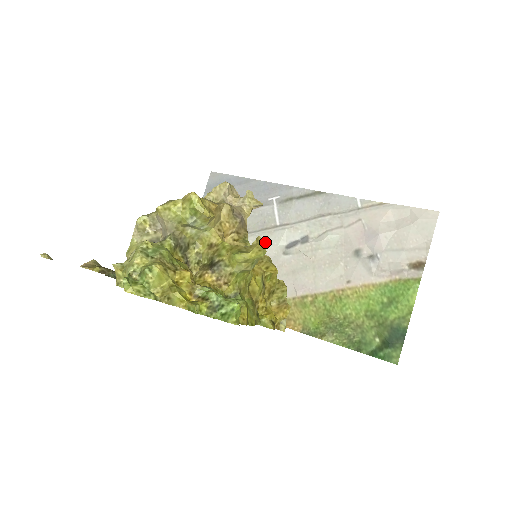
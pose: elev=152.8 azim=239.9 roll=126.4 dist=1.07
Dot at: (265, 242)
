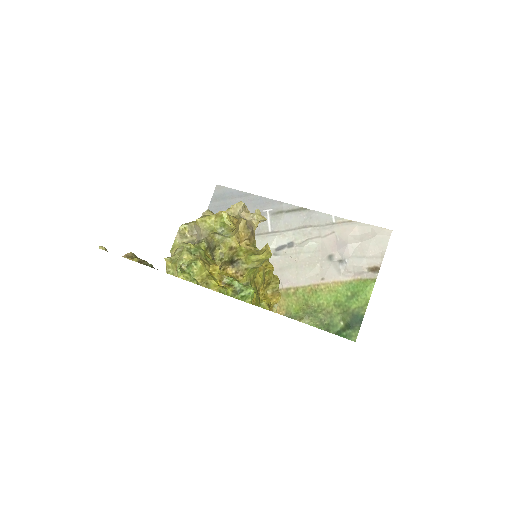
Dot at: (259, 245)
